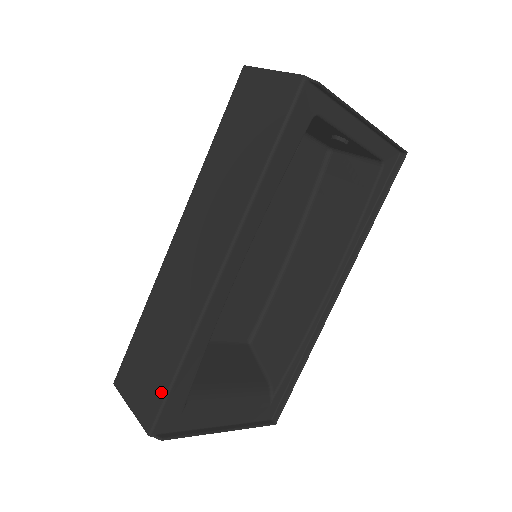
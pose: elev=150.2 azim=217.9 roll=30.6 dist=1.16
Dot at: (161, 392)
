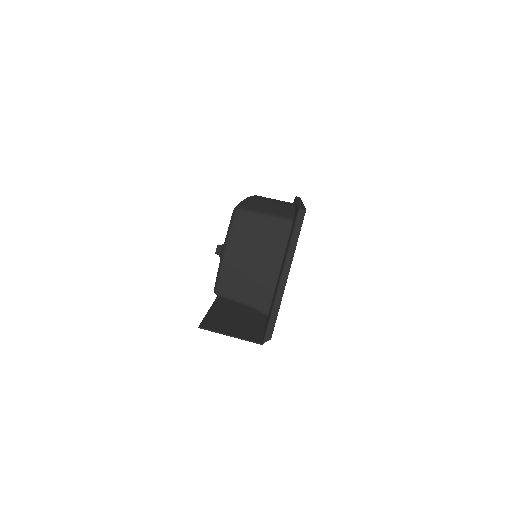
Dot at: occluded
